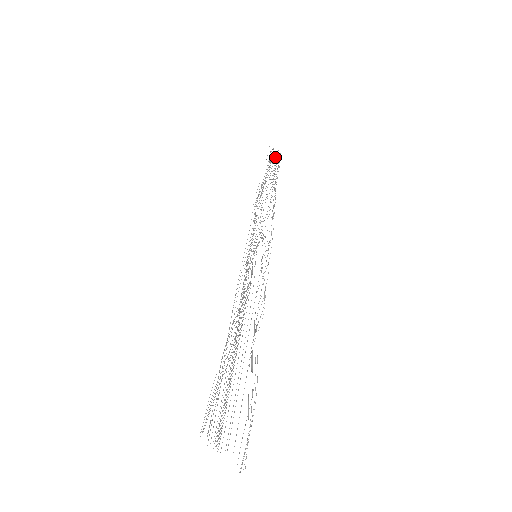
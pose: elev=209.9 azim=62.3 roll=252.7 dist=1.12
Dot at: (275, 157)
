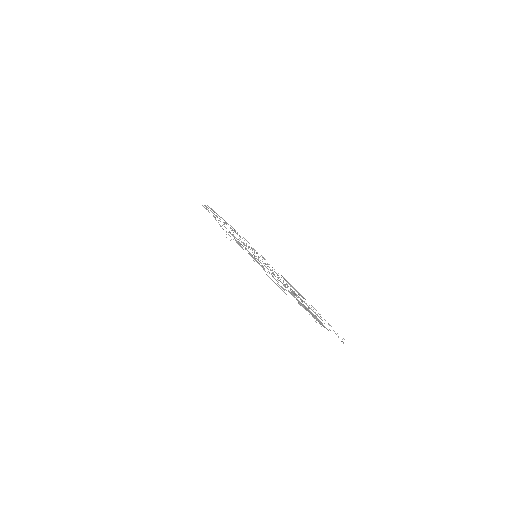
Dot at: occluded
